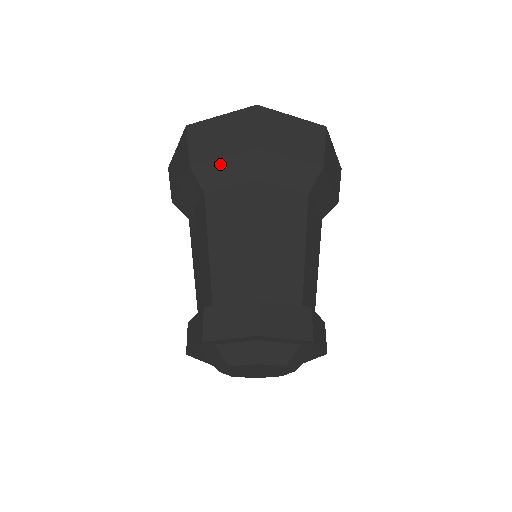
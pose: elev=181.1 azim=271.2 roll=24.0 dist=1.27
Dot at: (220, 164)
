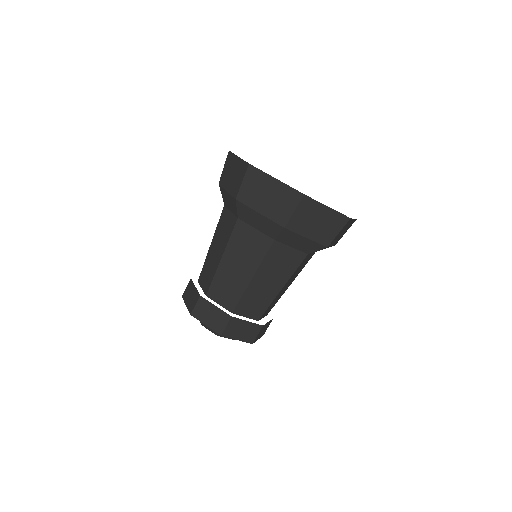
Dot at: (301, 239)
